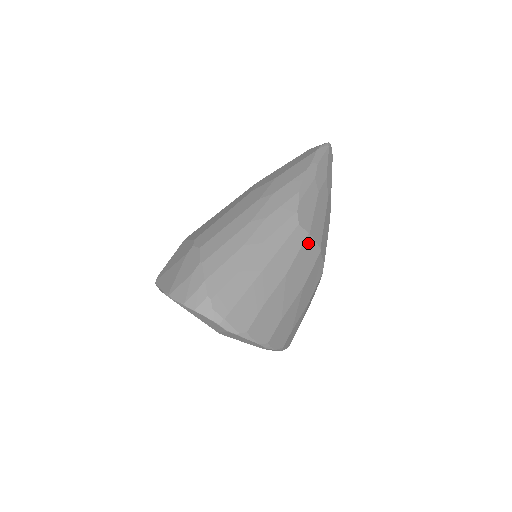
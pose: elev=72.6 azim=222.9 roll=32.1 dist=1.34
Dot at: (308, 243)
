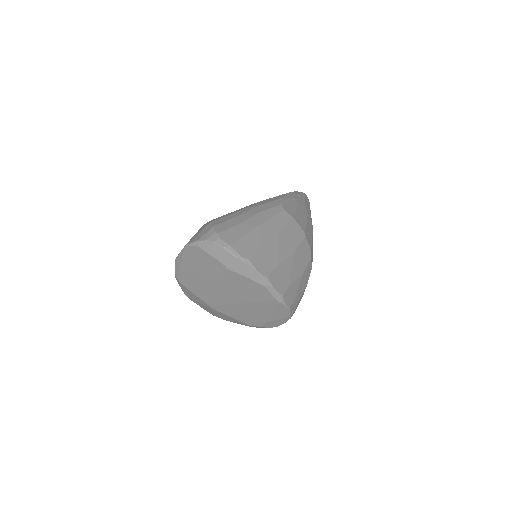
Dot at: (293, 224)
